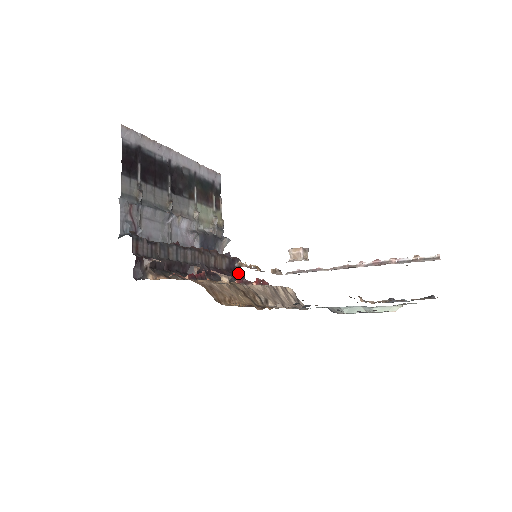
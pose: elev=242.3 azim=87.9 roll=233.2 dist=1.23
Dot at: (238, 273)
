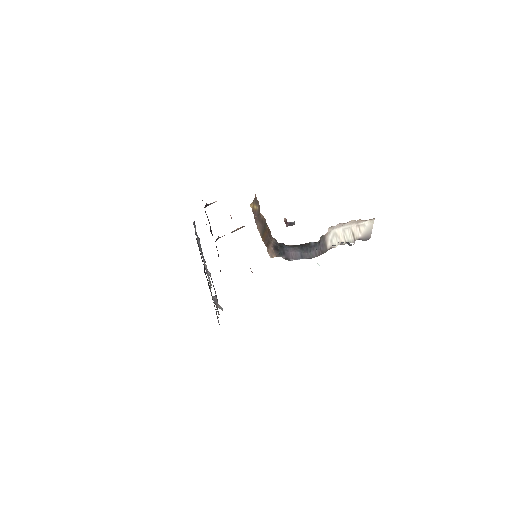
Dot at: occluded
